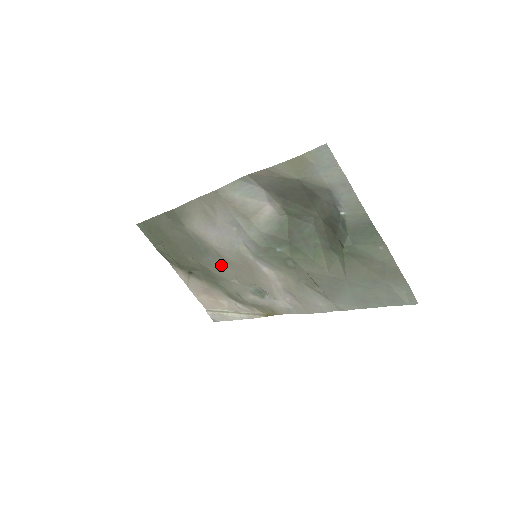
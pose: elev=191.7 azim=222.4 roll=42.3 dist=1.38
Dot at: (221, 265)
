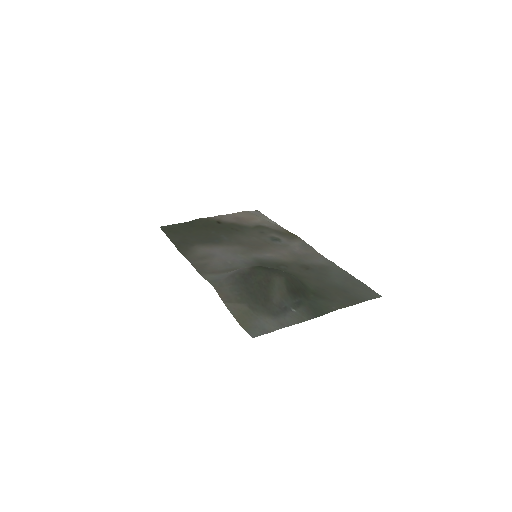
Dot at: (236, 240)
